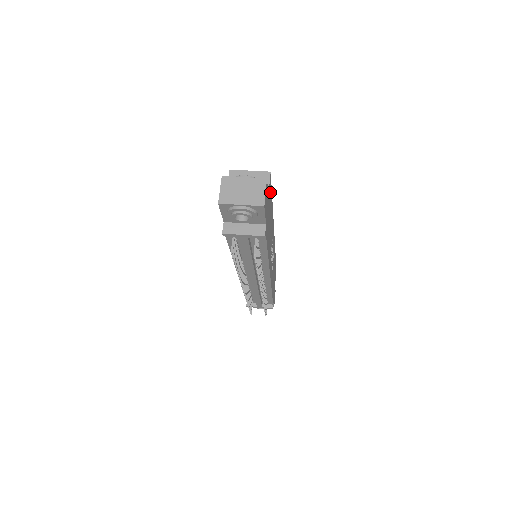
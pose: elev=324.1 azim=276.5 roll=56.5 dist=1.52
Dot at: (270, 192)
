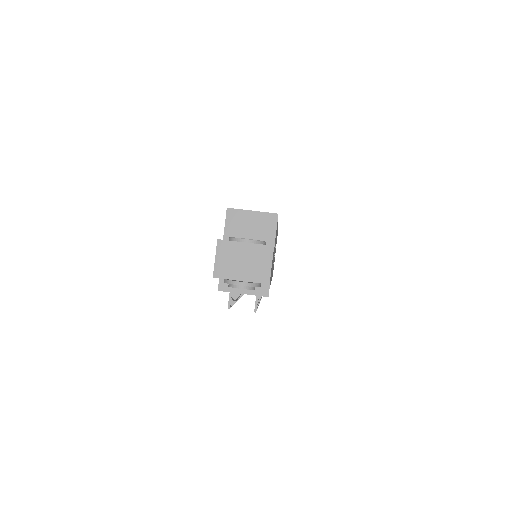
Dot at: occluded
